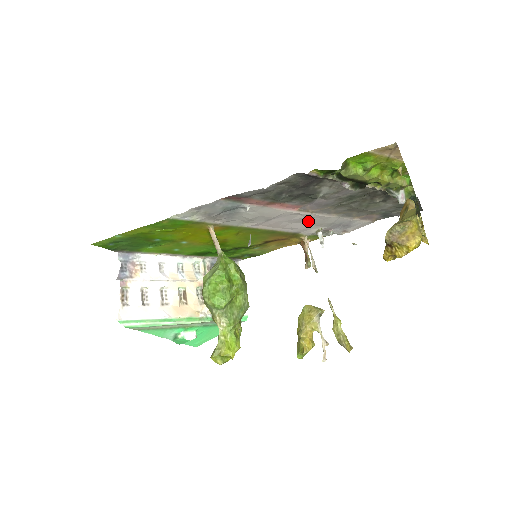
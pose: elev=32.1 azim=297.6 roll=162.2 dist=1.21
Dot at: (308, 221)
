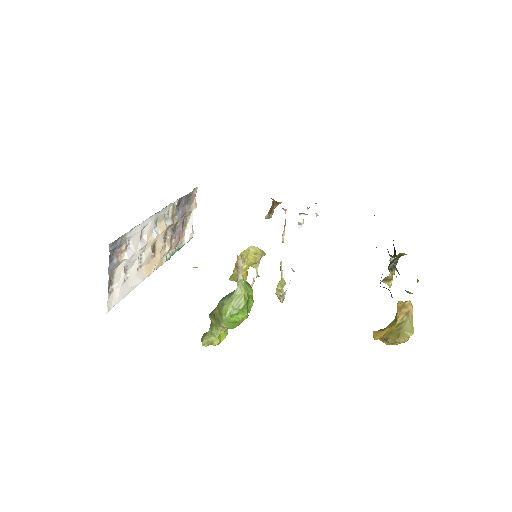
Dot at: occluded
